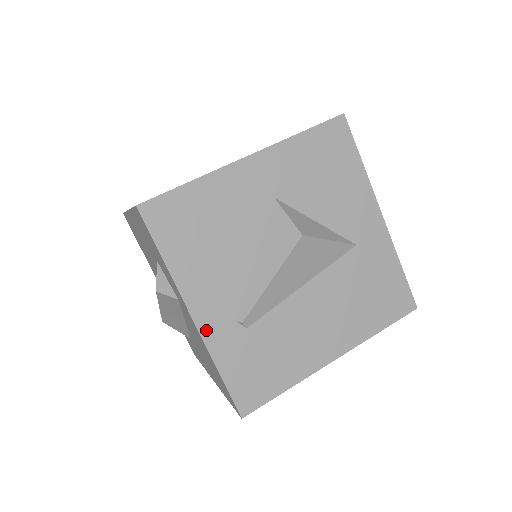
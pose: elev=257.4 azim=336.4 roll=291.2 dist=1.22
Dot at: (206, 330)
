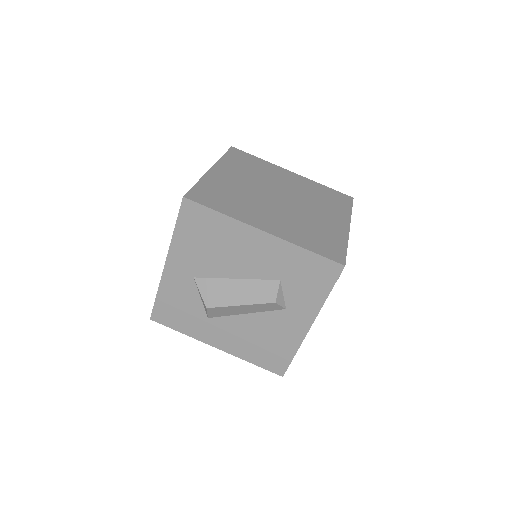
Dot at: (307, 332)
